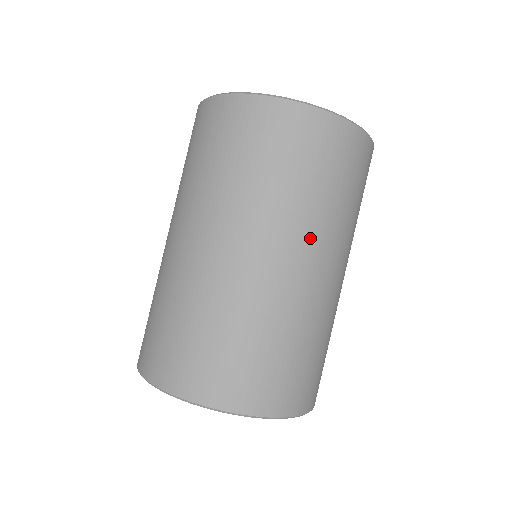
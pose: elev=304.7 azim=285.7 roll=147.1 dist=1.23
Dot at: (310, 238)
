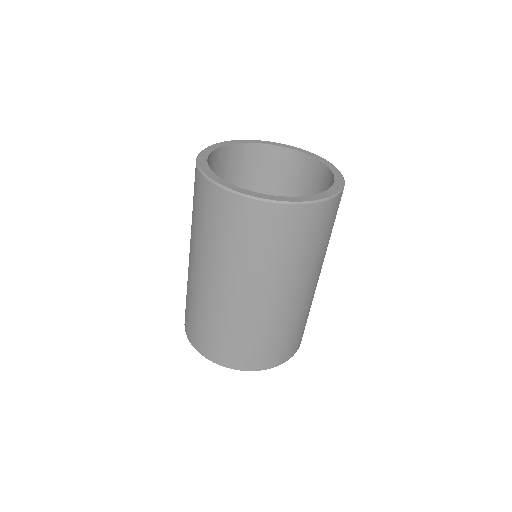
Dot at: (254, 282)
